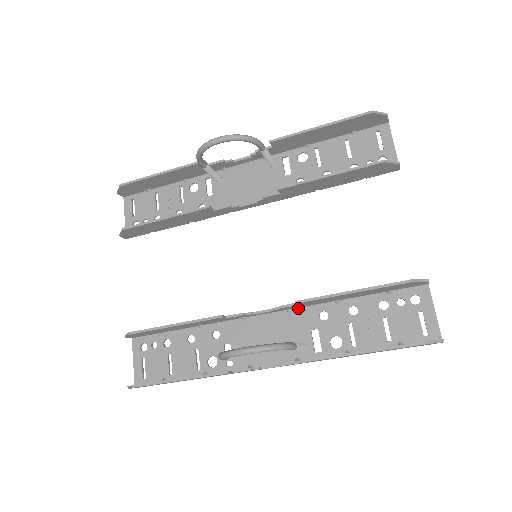
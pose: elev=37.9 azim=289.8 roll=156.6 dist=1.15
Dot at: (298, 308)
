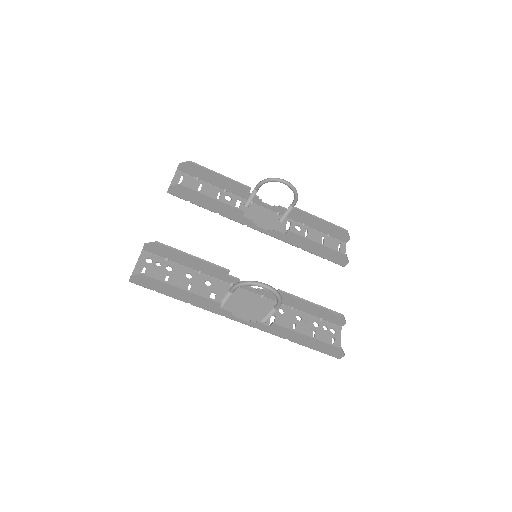
Dot at: (268, 299)
